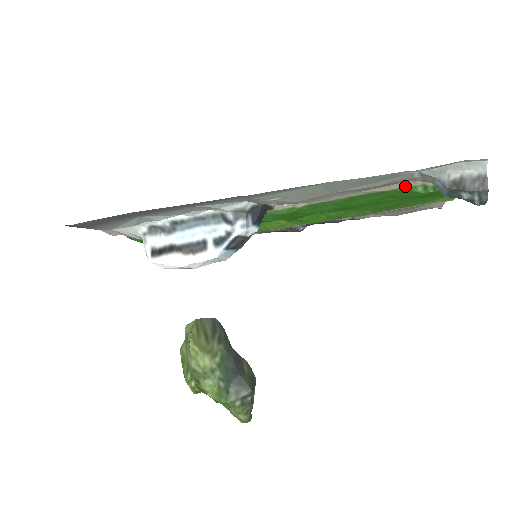
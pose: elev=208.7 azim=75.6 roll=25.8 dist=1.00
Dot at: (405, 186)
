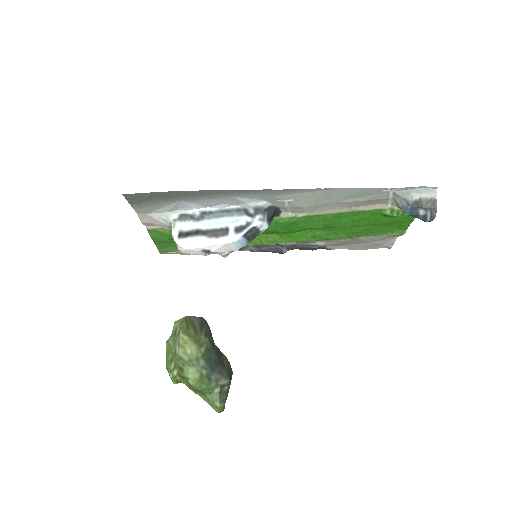
Dot at: (378, 208)
